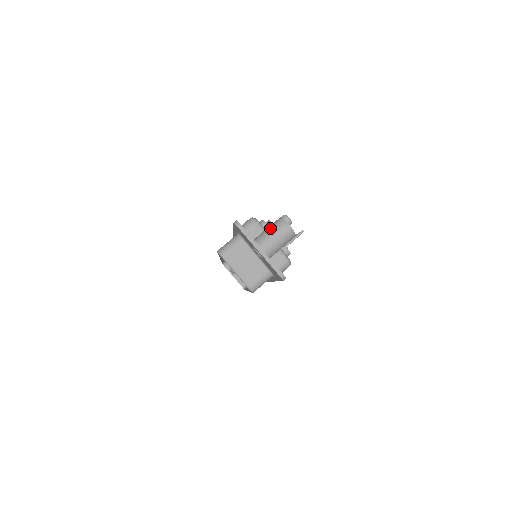
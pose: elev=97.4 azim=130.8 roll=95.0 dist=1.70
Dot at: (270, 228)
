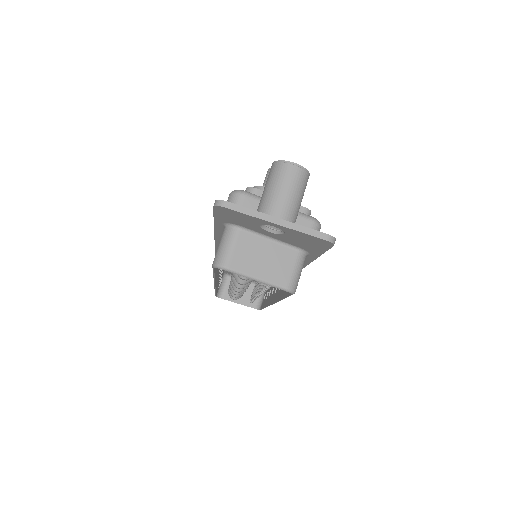
Dot at: (269, 184)
